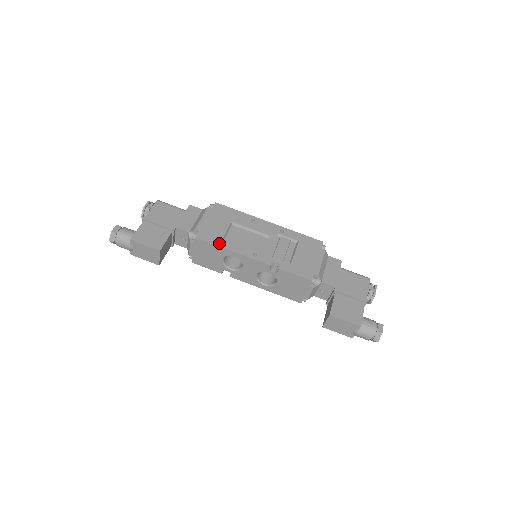
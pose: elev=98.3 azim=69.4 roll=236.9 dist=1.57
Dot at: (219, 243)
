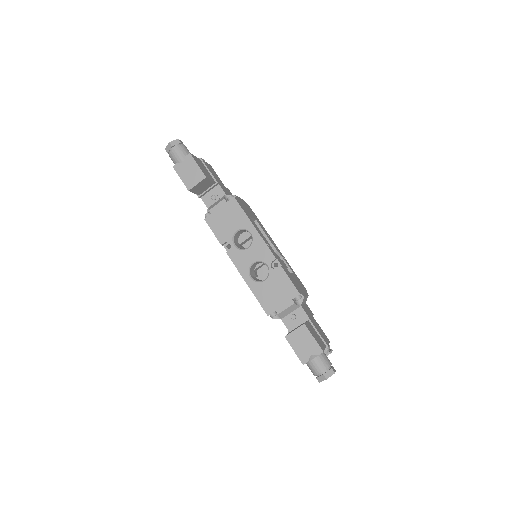
Dot at: (248, 215)
